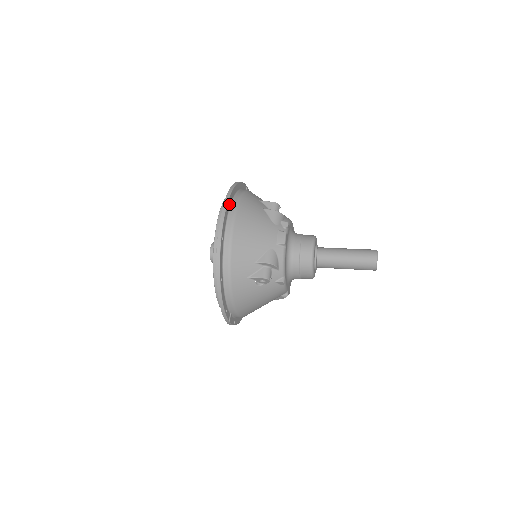
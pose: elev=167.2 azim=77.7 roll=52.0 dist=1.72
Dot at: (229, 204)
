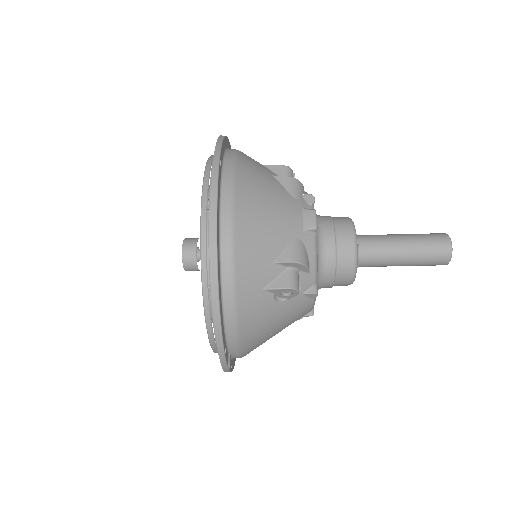
Dot at: (220, 165)
